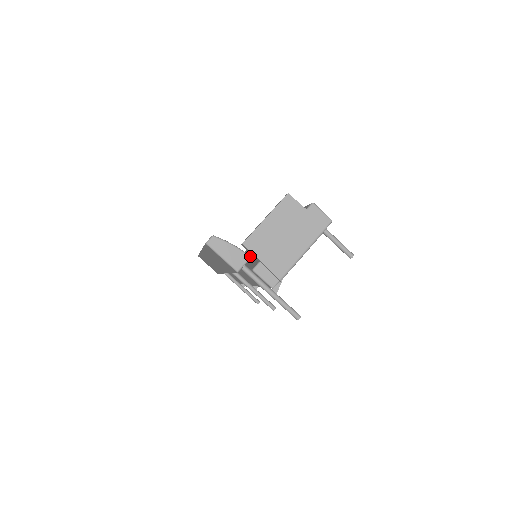
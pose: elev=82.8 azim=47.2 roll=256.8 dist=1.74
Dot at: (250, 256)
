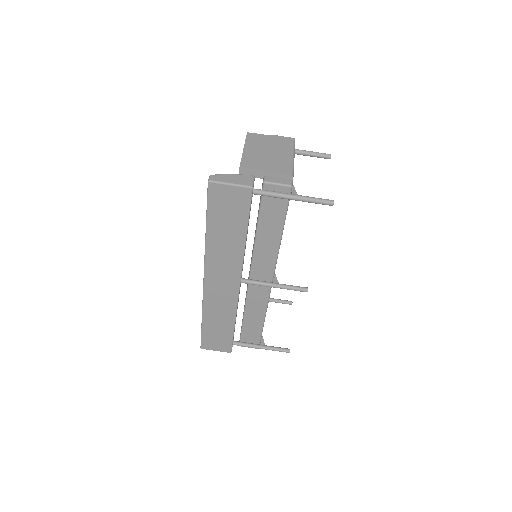
Dot at: (253, 176)
